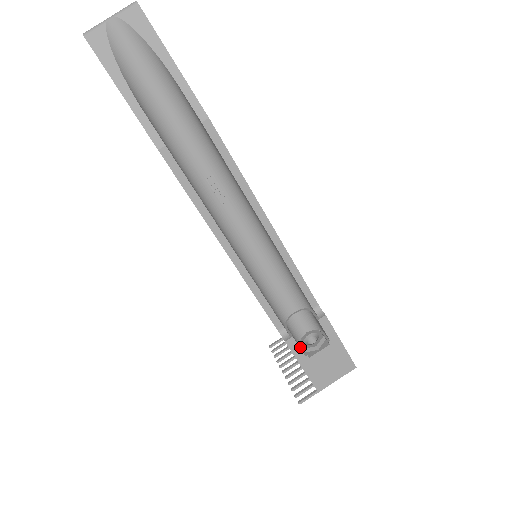
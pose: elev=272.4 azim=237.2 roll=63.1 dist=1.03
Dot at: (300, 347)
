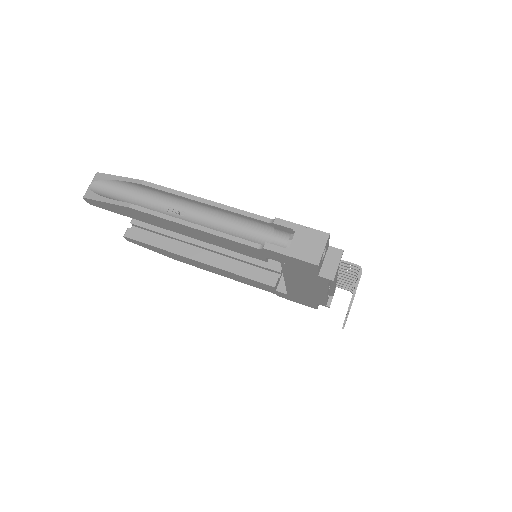
Dot at: occluded
